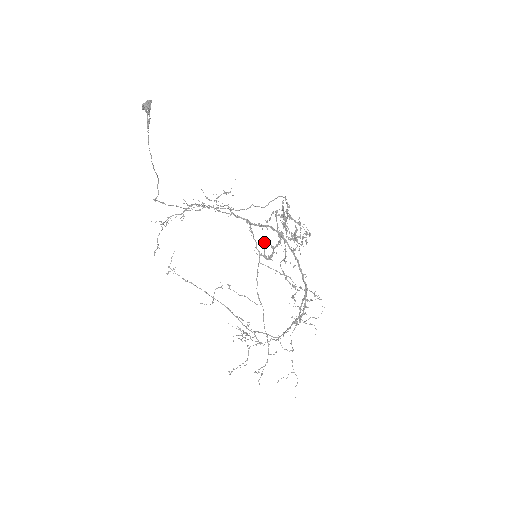
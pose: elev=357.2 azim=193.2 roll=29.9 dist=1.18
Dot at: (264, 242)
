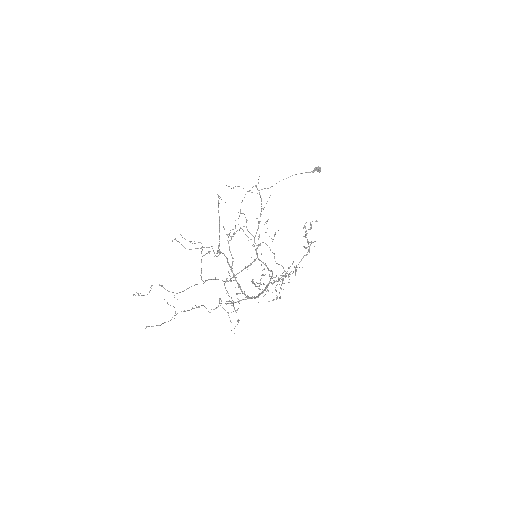
Dot at: (317, 221)
